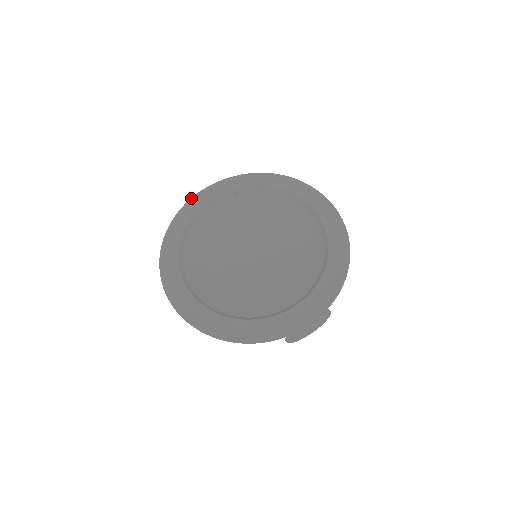
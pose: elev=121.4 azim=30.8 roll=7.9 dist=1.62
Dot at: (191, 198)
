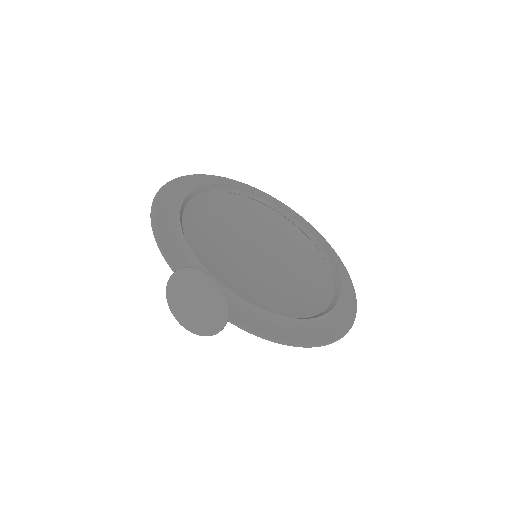
Dot at: (286, 205)
